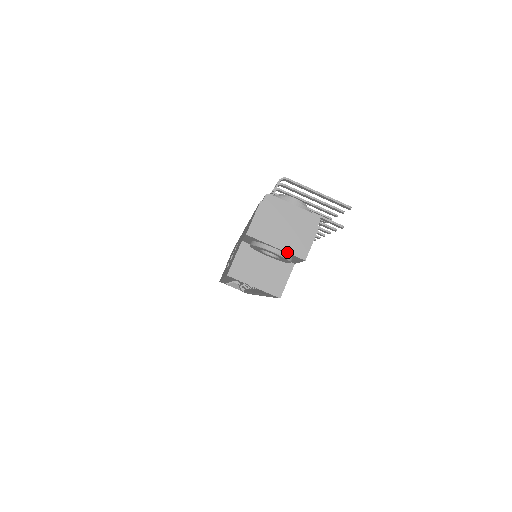
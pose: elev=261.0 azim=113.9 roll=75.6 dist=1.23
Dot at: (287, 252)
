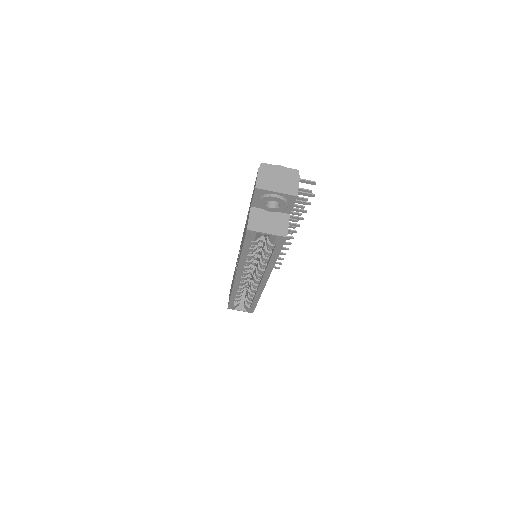
Dot at: (284, 193)
